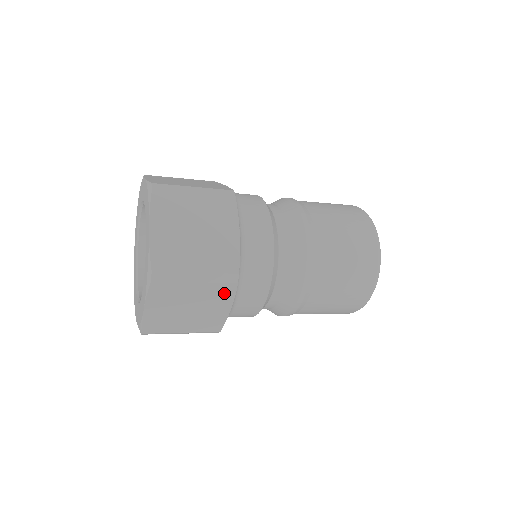
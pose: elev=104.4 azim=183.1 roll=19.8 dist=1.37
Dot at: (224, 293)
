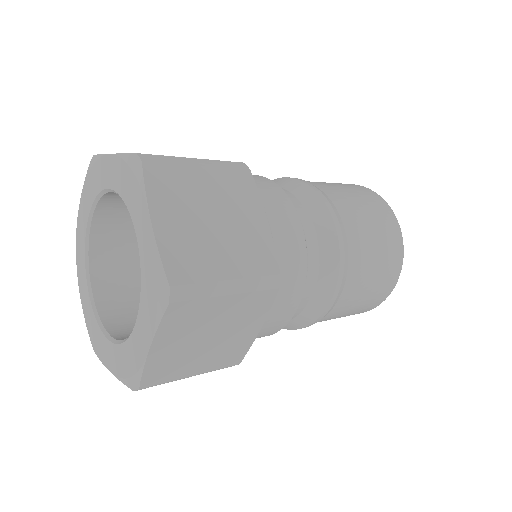
Dot at: (259, 306)
